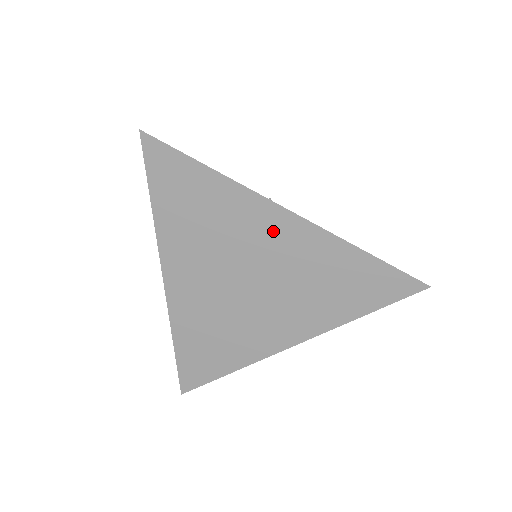
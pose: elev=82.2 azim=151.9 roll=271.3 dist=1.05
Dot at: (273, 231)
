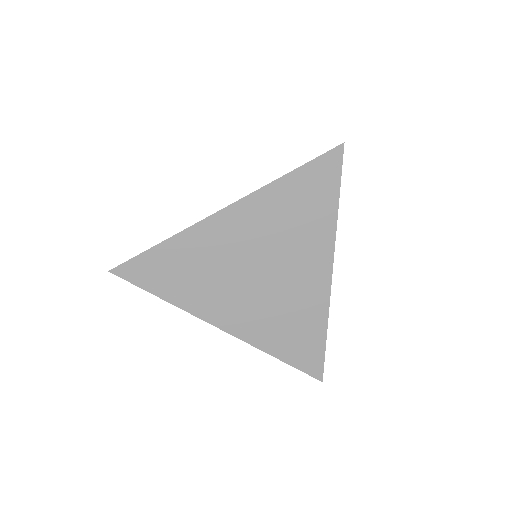
Dot at: (231, 229)
